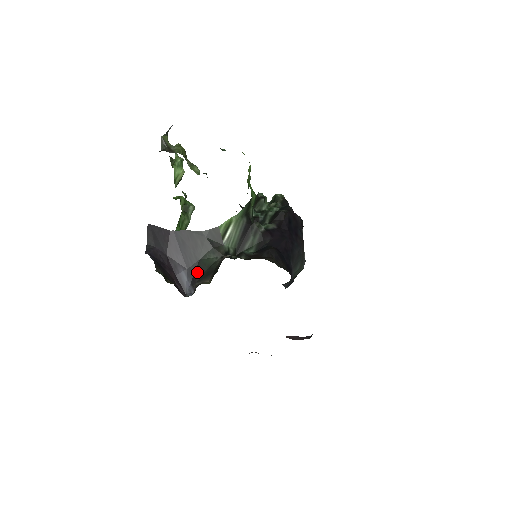
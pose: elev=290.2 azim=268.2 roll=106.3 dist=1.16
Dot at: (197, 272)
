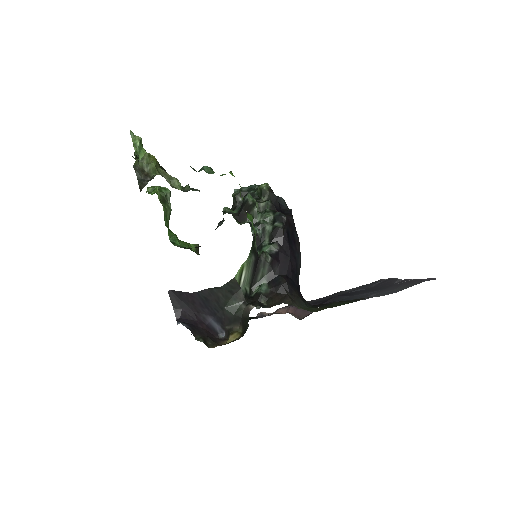
Dot at: (224, 318)
